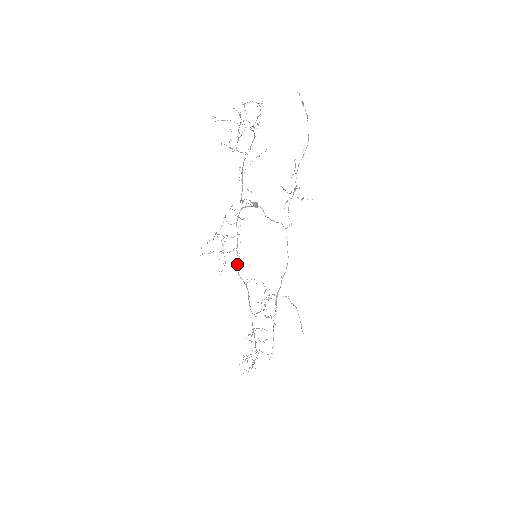
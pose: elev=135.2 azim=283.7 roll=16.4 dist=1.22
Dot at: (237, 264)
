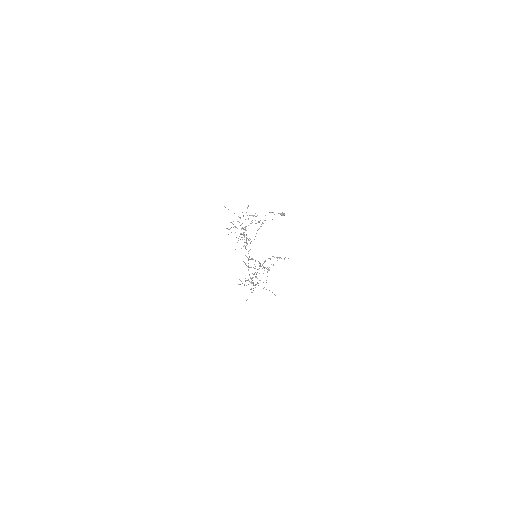
Dot at: occluded
